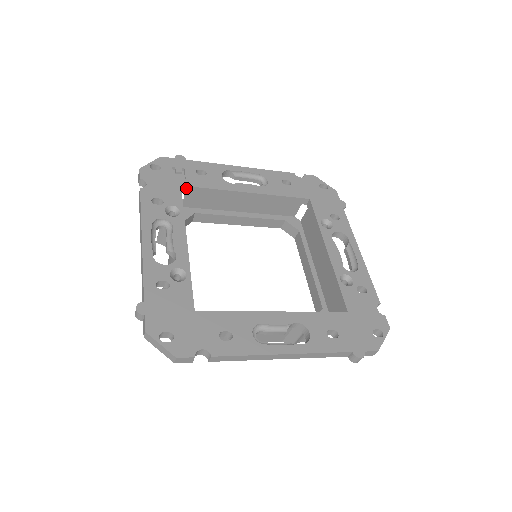
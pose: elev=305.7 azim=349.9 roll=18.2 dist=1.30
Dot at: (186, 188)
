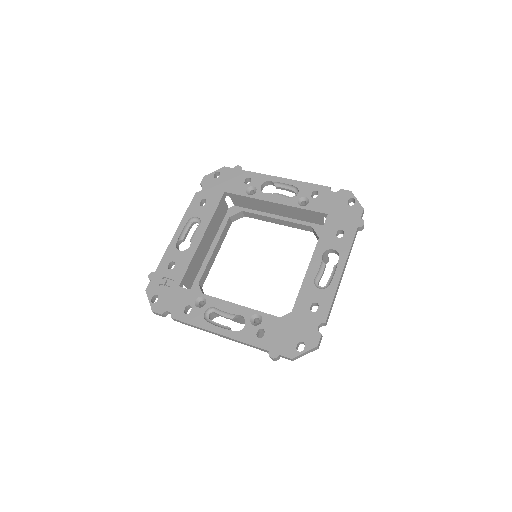
Dot at: (181, 283)
